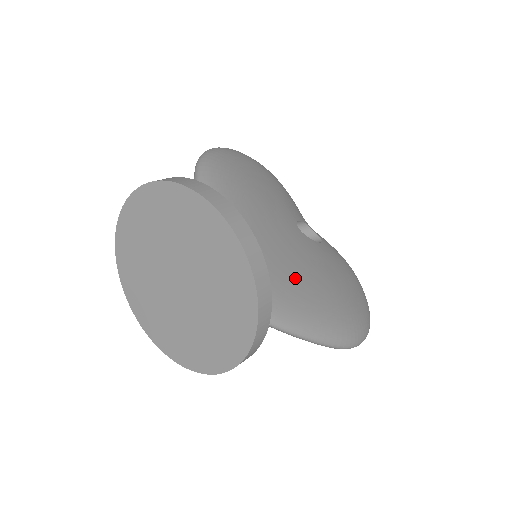
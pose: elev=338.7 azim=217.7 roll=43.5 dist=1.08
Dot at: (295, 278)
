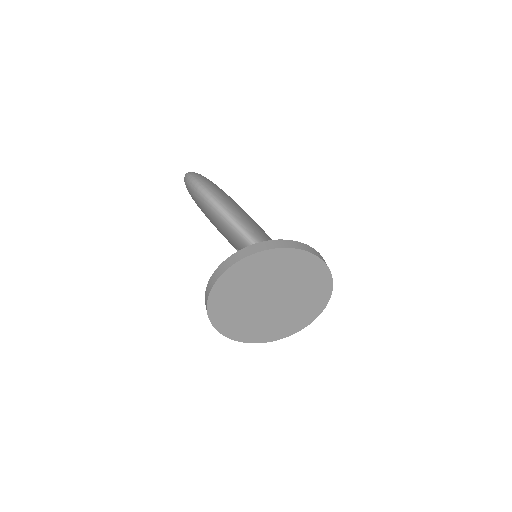
Dot at: occluded
